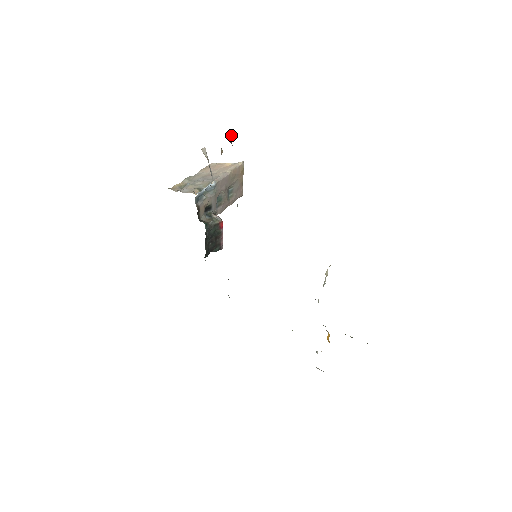
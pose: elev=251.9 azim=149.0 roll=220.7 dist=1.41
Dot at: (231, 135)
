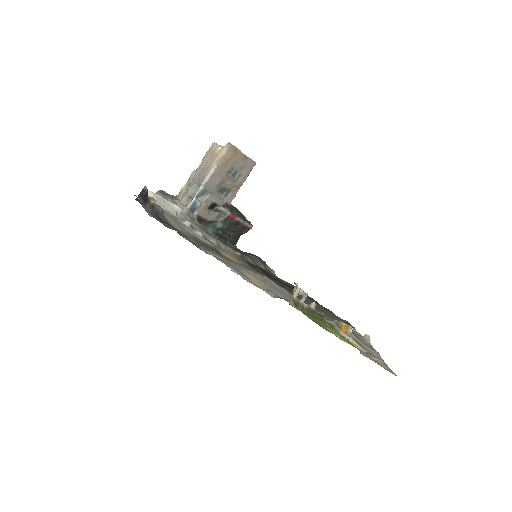
Dot at: (143, 197)
